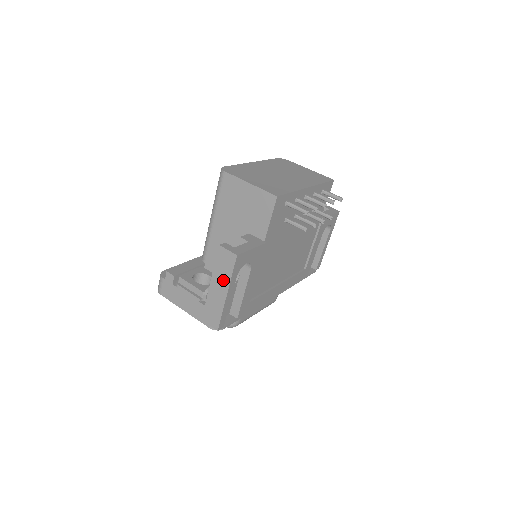
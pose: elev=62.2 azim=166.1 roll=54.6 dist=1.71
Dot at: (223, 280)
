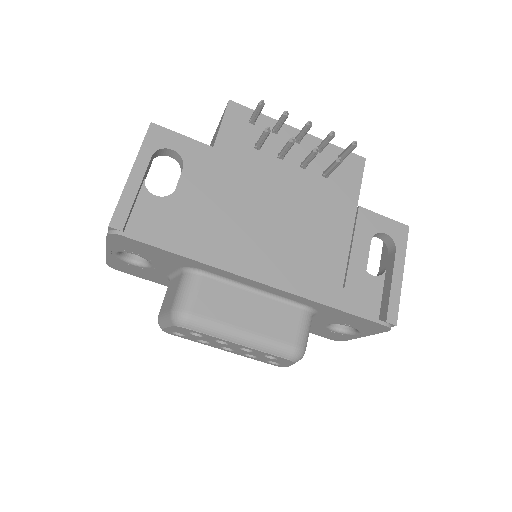
Dot at: occluded
